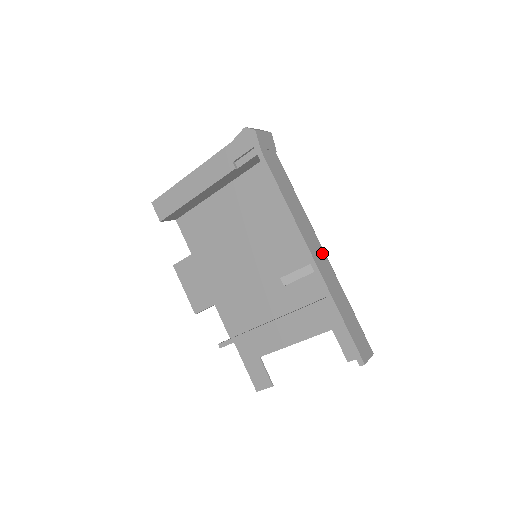
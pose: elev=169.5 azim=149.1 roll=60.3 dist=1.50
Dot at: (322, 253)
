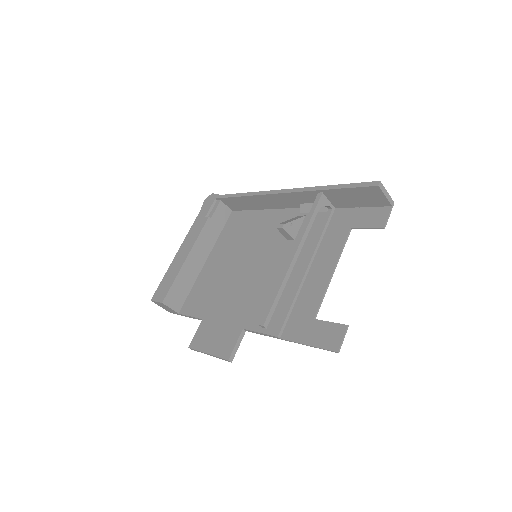
Dot at: occluded
